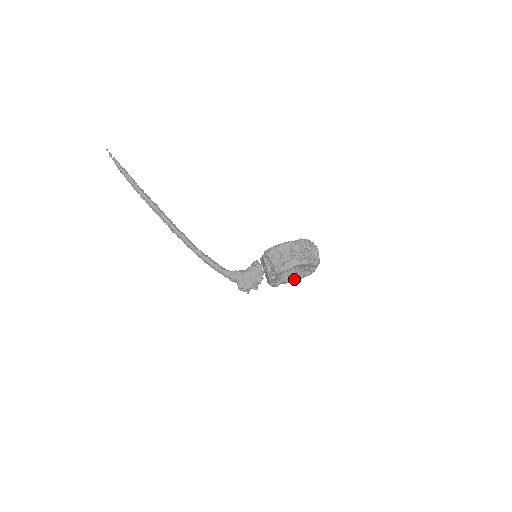
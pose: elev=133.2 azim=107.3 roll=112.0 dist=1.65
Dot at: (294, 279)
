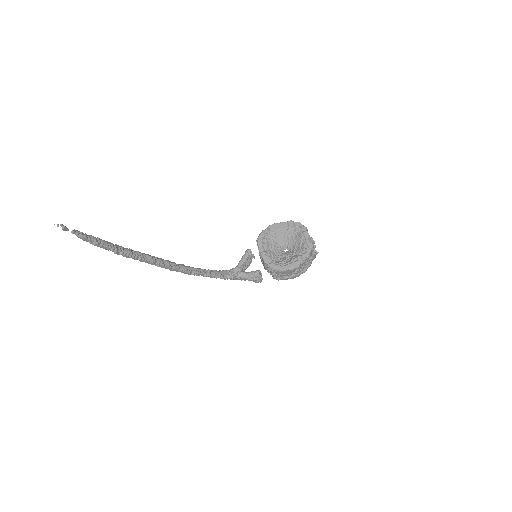
Dot at: occluded
